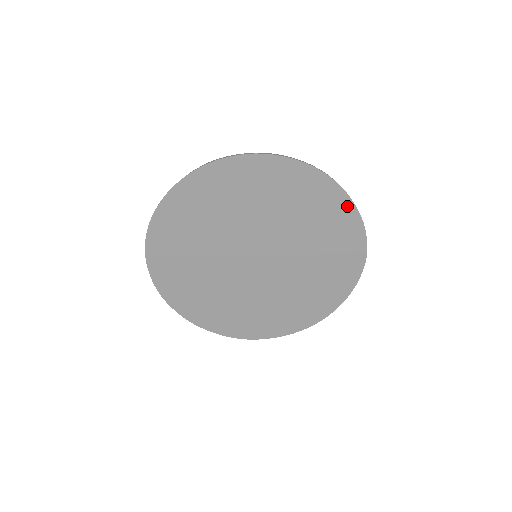
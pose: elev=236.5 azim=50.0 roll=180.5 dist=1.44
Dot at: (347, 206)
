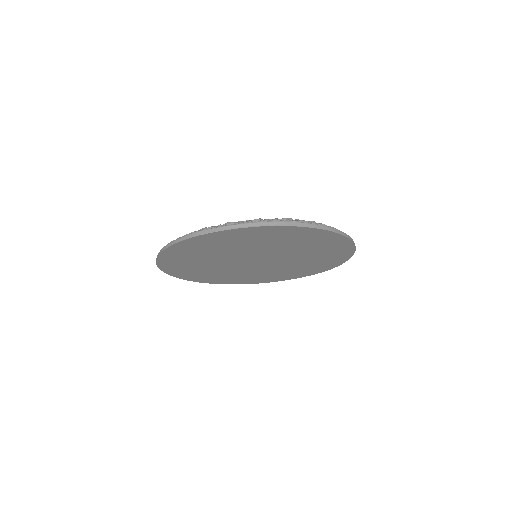
Dot at: (348, 254)
